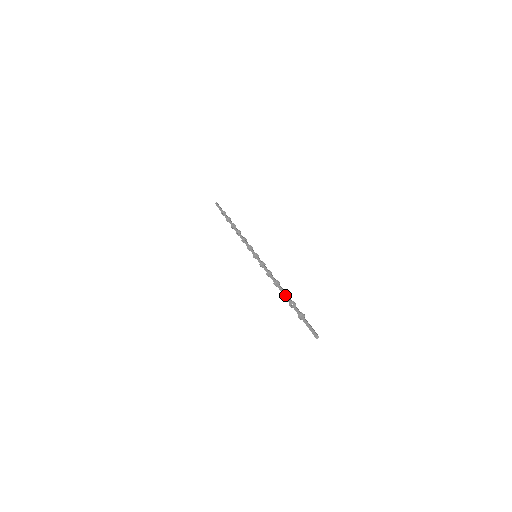
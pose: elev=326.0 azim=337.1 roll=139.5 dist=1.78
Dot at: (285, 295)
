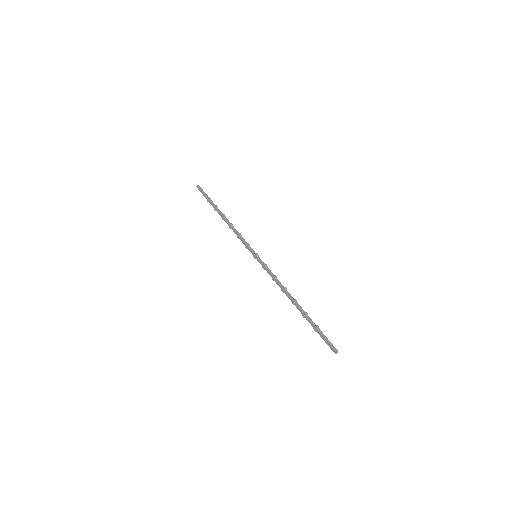
Dot at: (295, 305)
